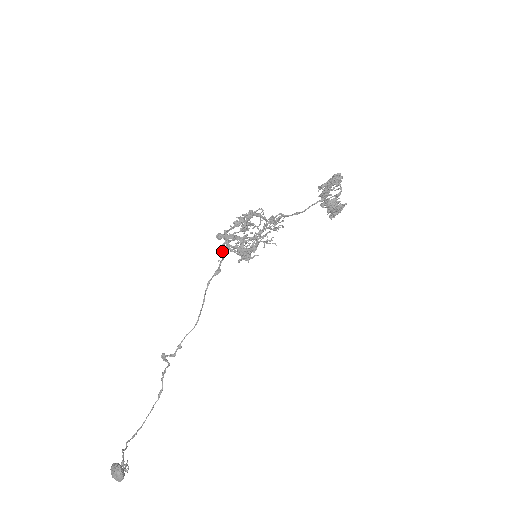
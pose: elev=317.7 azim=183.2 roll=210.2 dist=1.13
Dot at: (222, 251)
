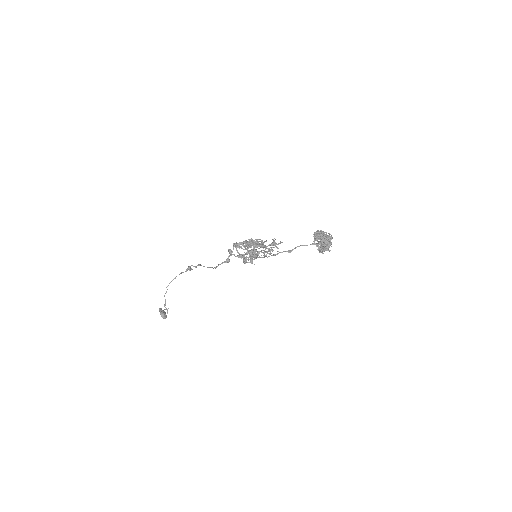
Dot at: occluded
